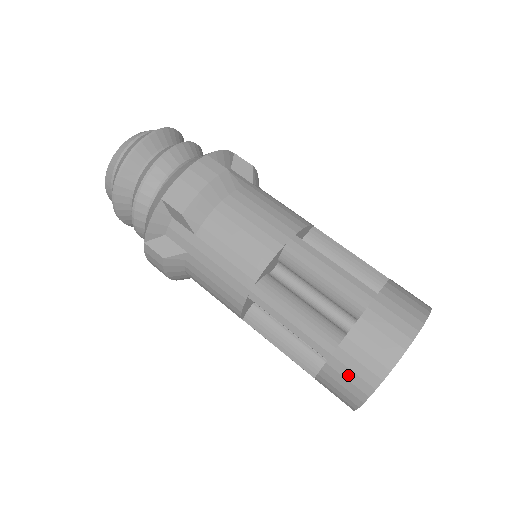
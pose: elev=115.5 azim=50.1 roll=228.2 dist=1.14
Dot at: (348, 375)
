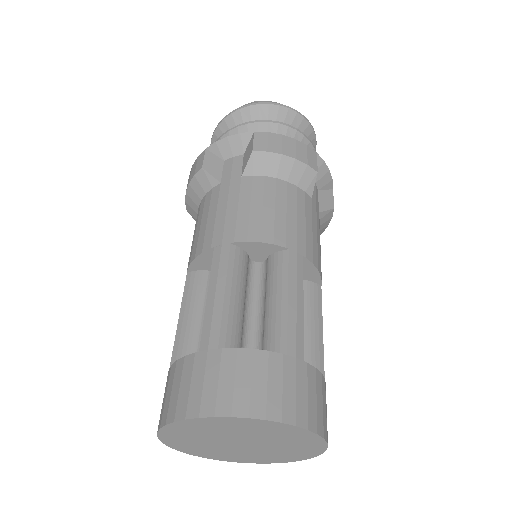
Dot at: (196, 381)
